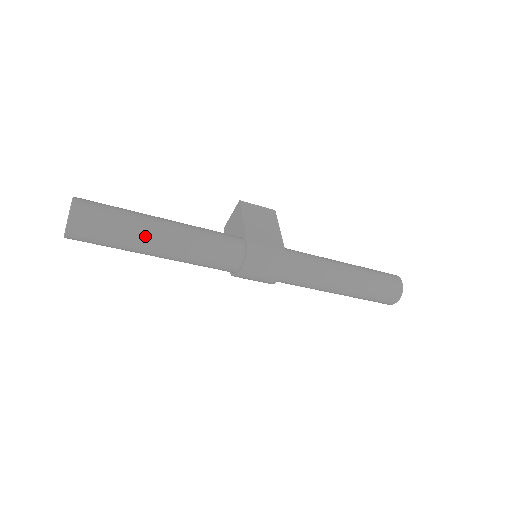
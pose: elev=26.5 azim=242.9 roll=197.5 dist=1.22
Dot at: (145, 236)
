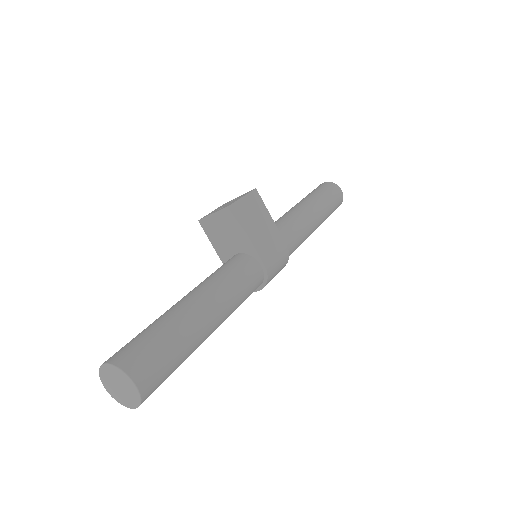
Dot at: (200, 344)
